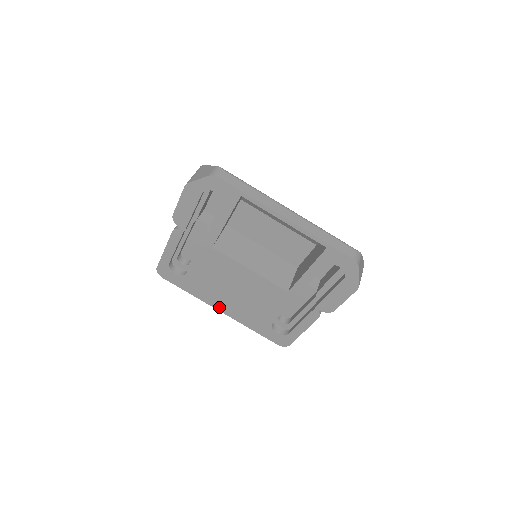
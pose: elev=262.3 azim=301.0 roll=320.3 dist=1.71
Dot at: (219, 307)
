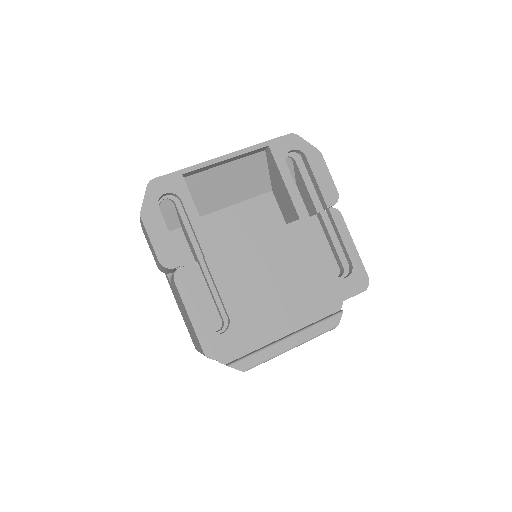
Dot at: (289, 320)
